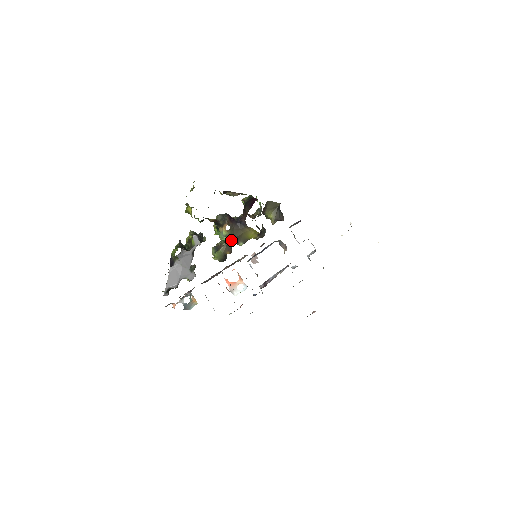
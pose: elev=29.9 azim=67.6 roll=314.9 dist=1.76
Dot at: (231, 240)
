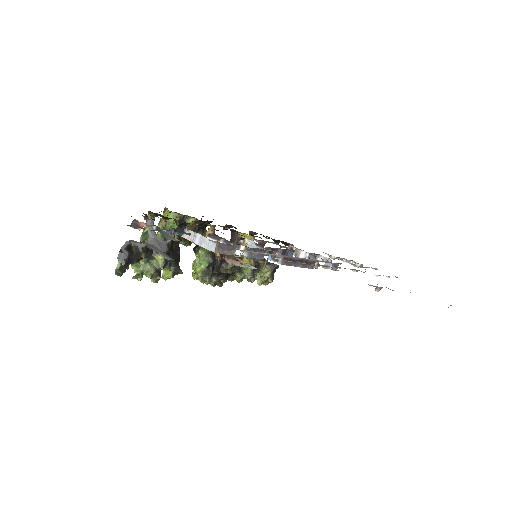
Dot at: occluded
